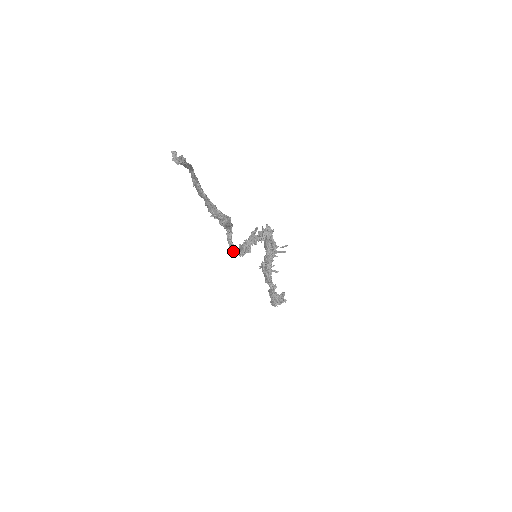
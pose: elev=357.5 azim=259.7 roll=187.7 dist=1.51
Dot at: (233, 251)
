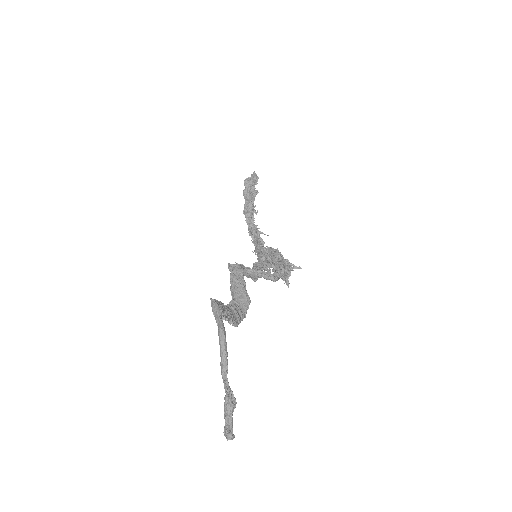
Dot at: occluded
